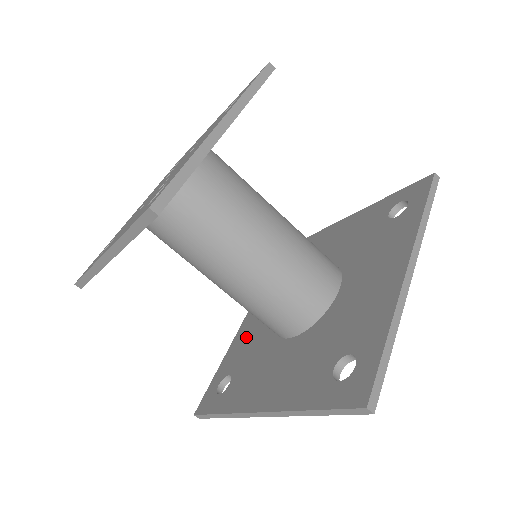
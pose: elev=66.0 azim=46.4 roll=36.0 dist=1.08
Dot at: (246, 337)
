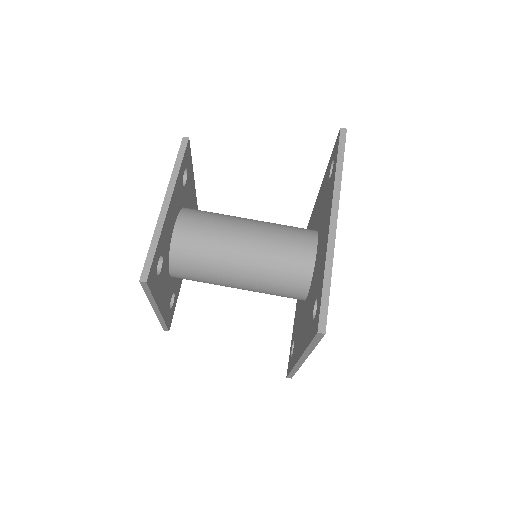
Dot at: (305, 328)
